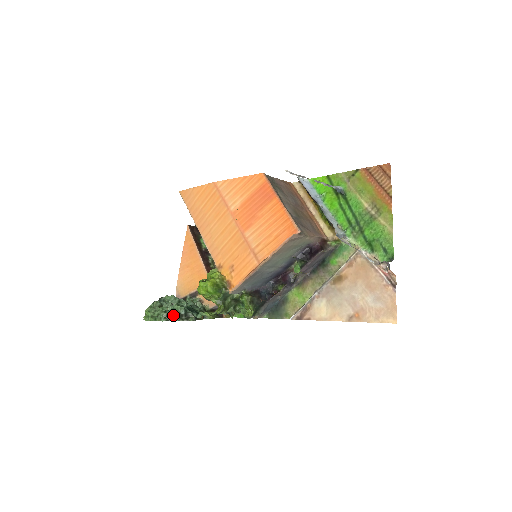
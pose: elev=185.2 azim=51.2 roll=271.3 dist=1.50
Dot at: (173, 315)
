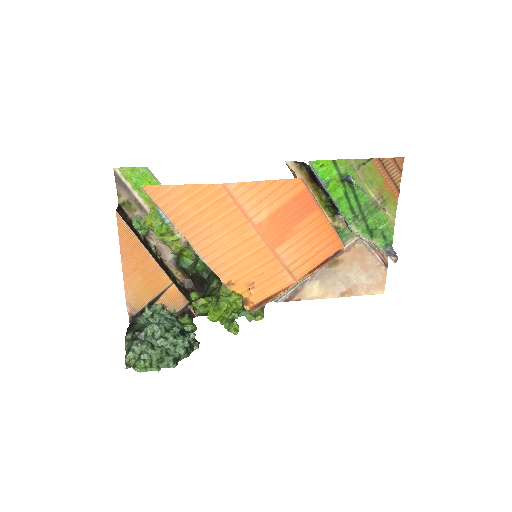
Dot at: (180, 354)
